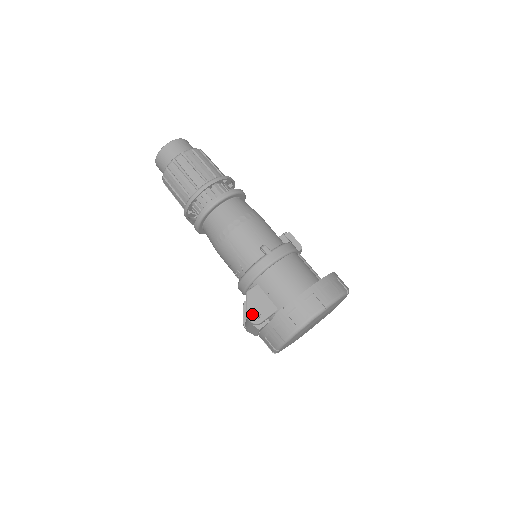
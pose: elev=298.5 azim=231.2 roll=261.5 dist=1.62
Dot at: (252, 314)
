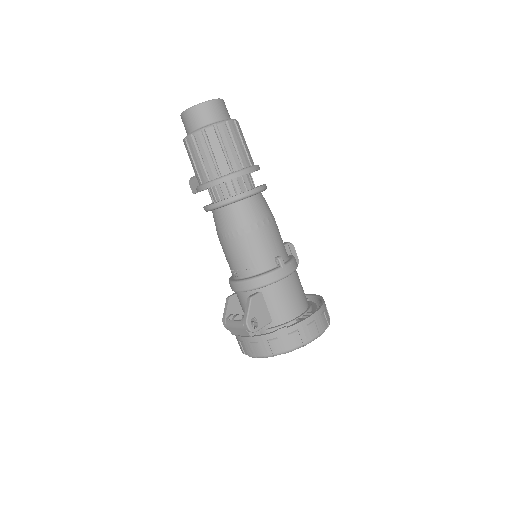
Dot at: occluded
